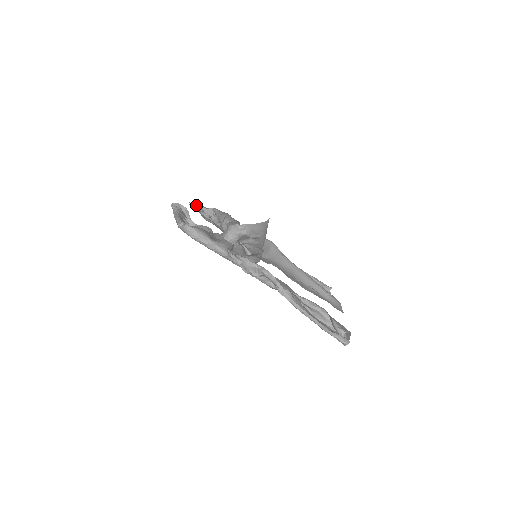
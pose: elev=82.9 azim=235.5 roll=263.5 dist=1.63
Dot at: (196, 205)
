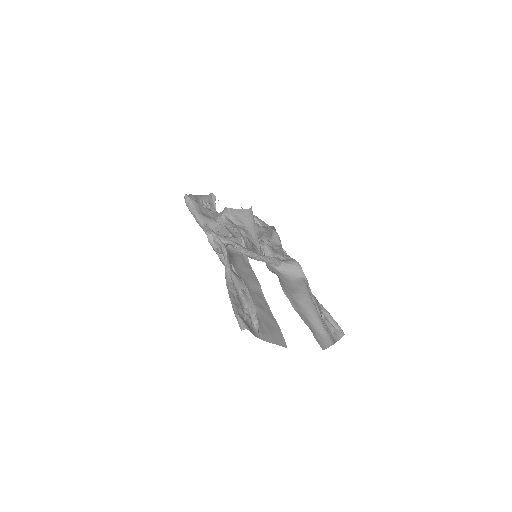
Dot at: occluded
